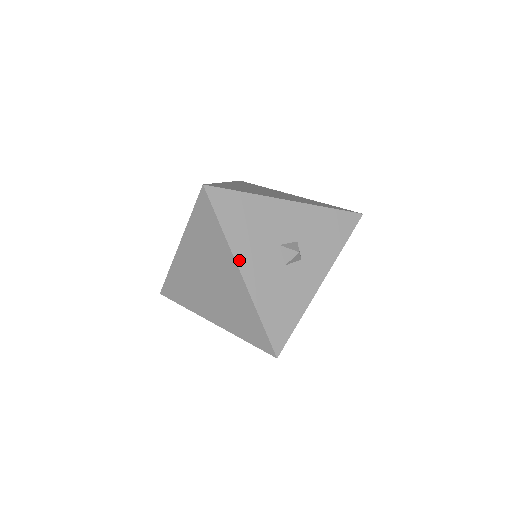
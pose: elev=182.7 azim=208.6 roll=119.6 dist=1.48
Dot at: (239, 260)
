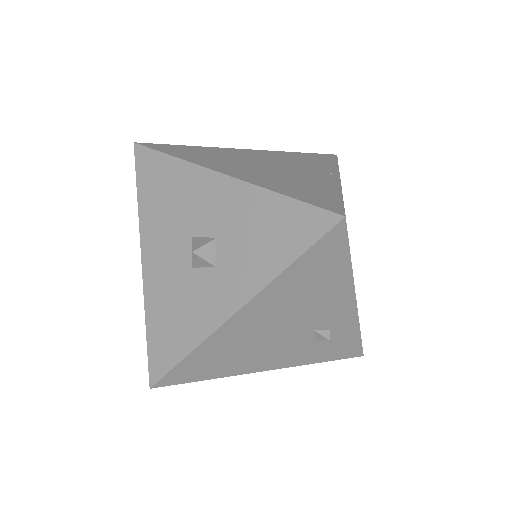
Dot at: (144, 243)
